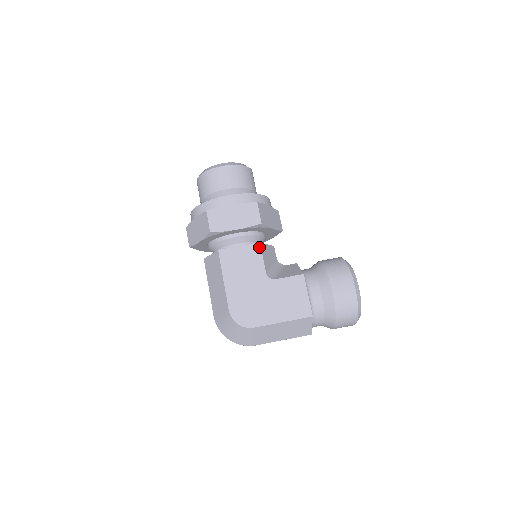
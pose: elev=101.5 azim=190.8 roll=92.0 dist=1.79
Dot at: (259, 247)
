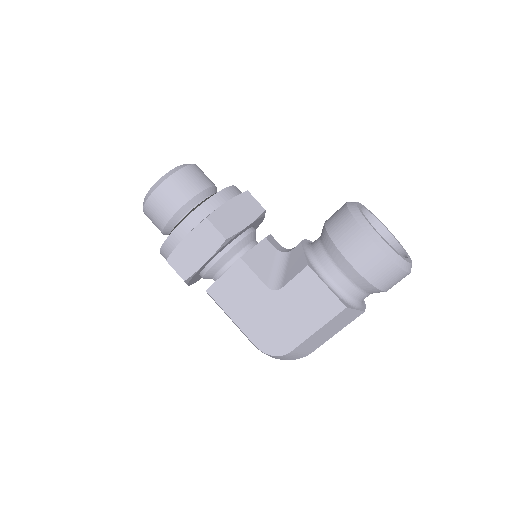
Dot at: (243, 263)
